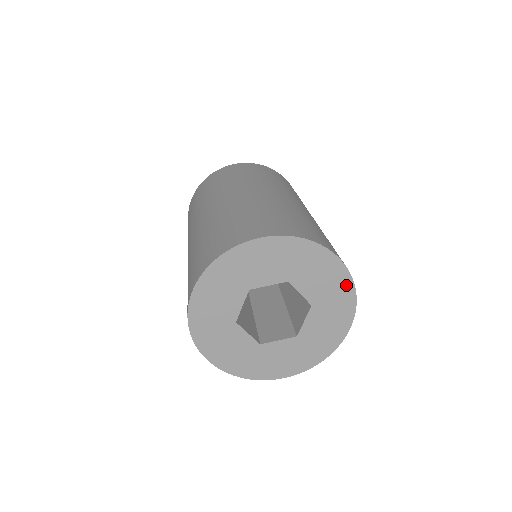
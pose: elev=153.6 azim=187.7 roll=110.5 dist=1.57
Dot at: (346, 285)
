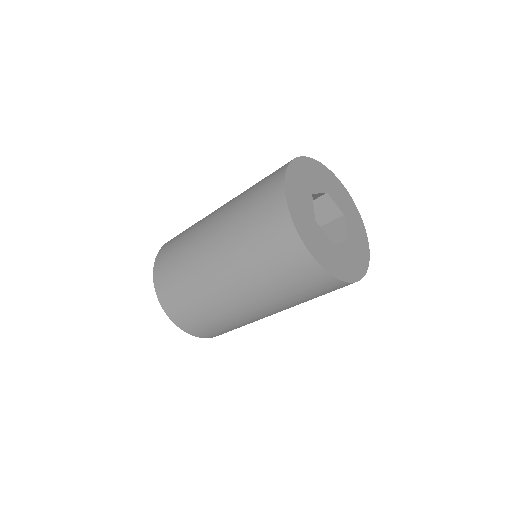
Dot at: (351, 202)
